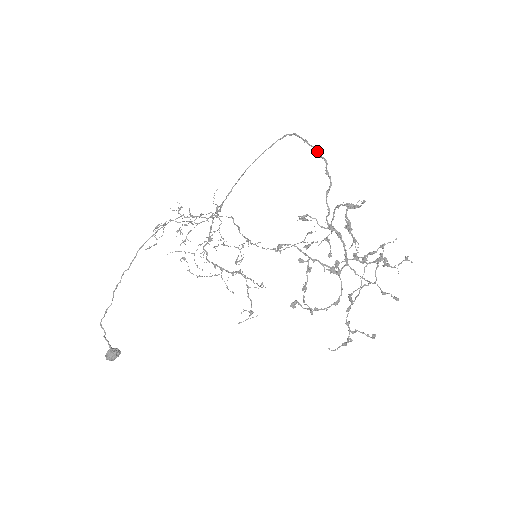
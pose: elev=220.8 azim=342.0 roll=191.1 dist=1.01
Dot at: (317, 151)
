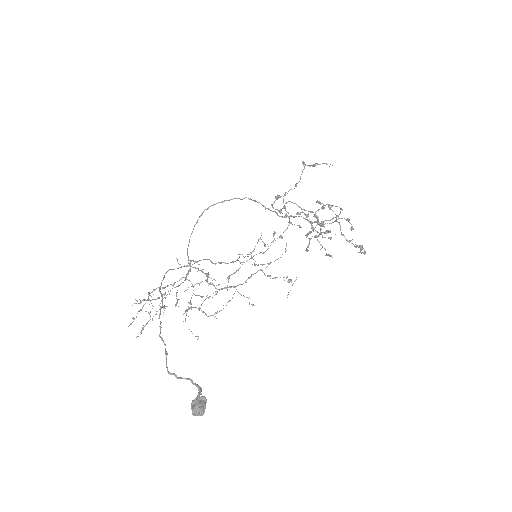
Dot at: (238, 198)
